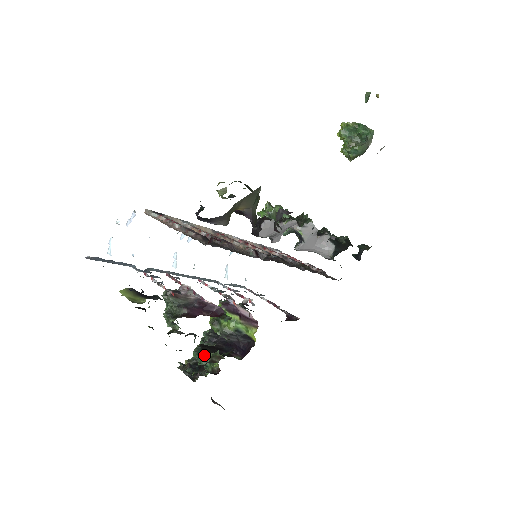
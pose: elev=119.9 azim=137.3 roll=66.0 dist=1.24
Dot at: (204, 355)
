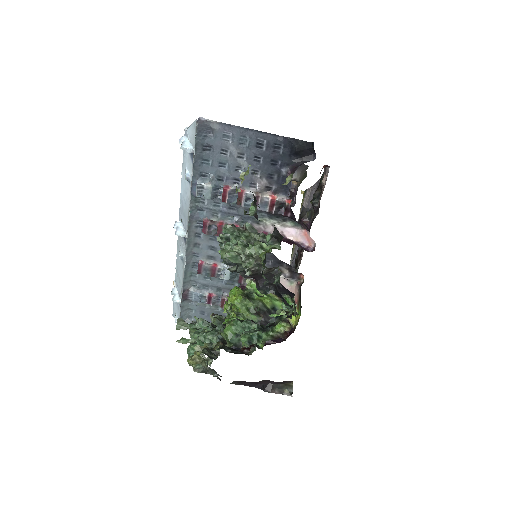
Dot at: occluded
